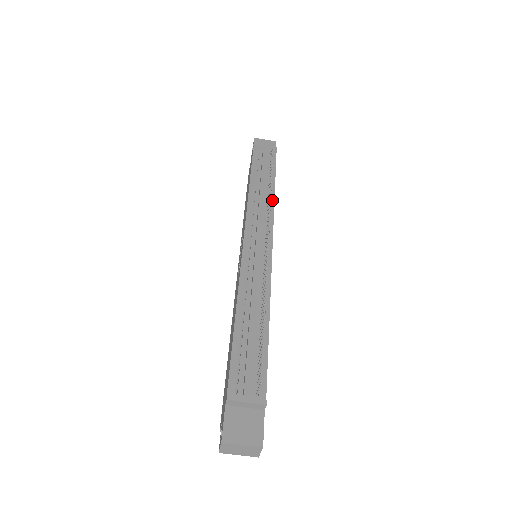
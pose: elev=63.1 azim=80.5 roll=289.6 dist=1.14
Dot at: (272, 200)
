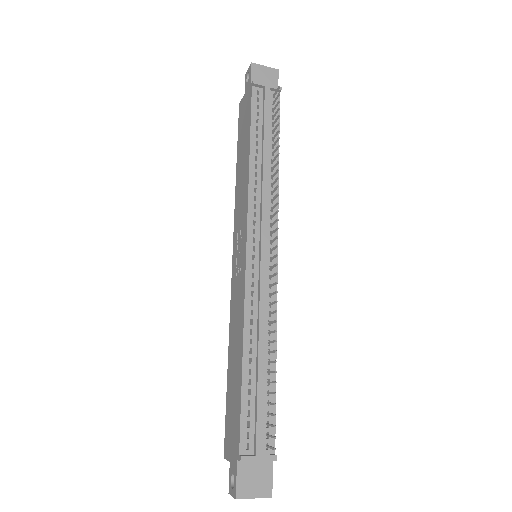
Dot at: occluded
